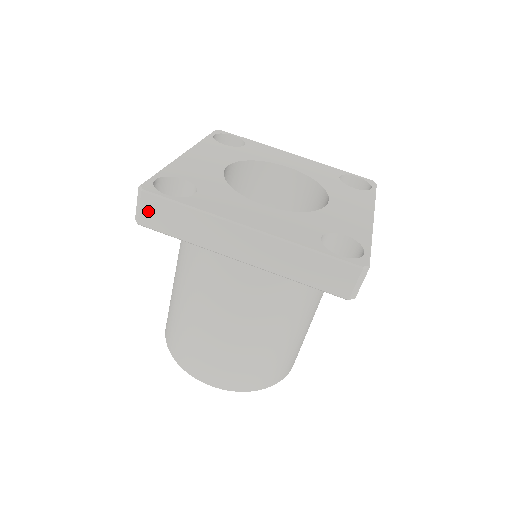
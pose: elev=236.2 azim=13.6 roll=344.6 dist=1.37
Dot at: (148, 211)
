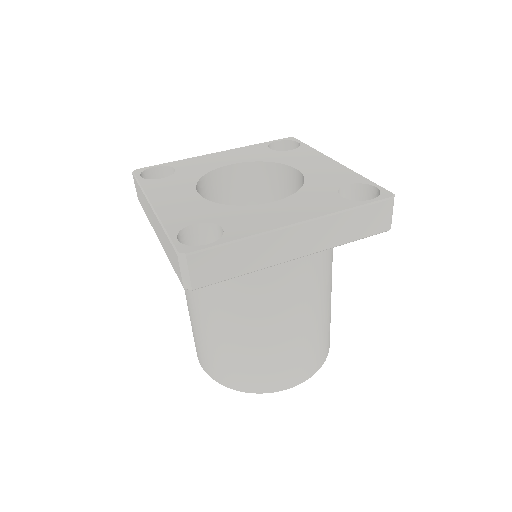
Dot at: (199, 271)
